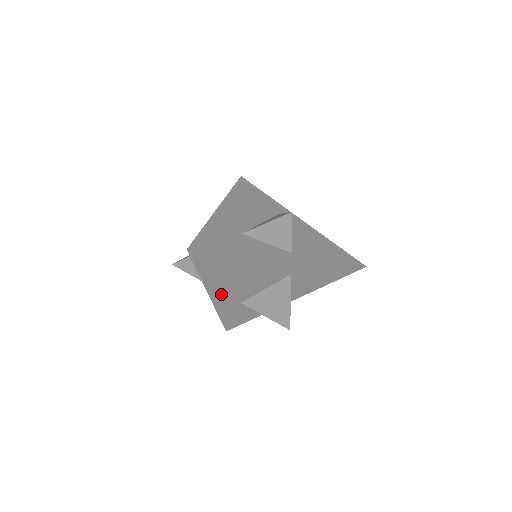
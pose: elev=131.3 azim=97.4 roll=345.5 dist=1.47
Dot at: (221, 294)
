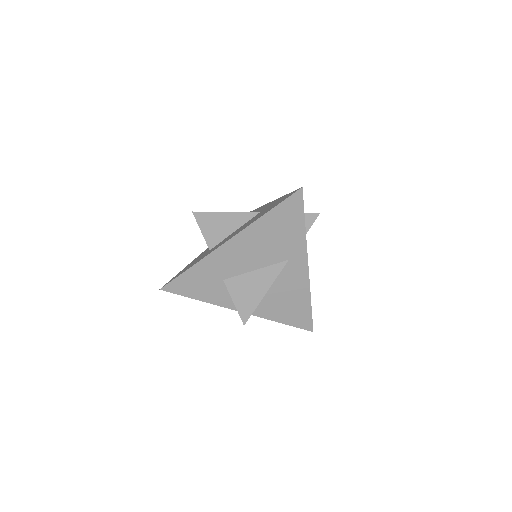
Dot at: occluded
